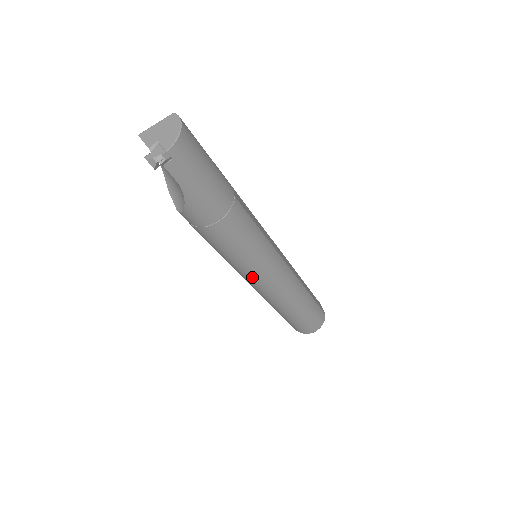
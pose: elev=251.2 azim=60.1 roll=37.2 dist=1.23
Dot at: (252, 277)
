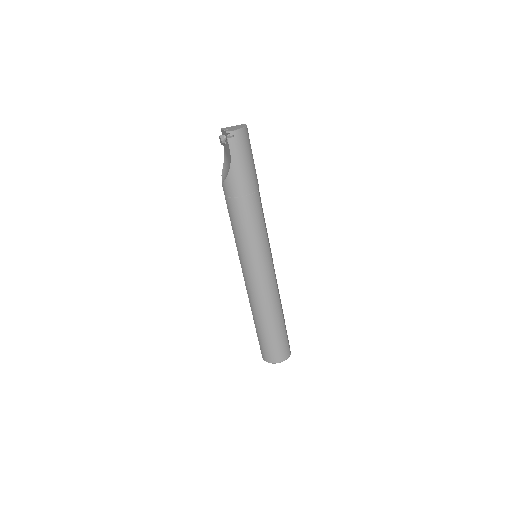
Dot at: (248, 264)
